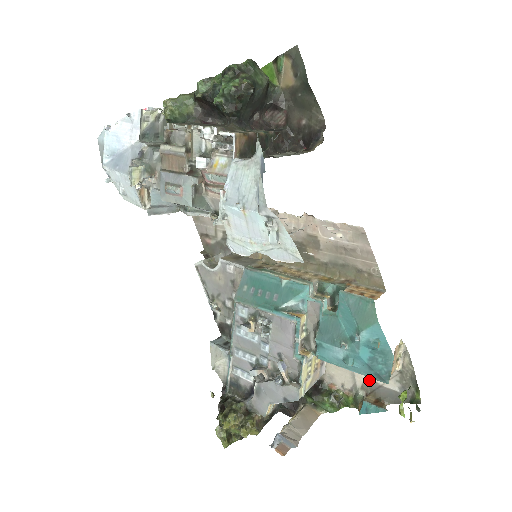
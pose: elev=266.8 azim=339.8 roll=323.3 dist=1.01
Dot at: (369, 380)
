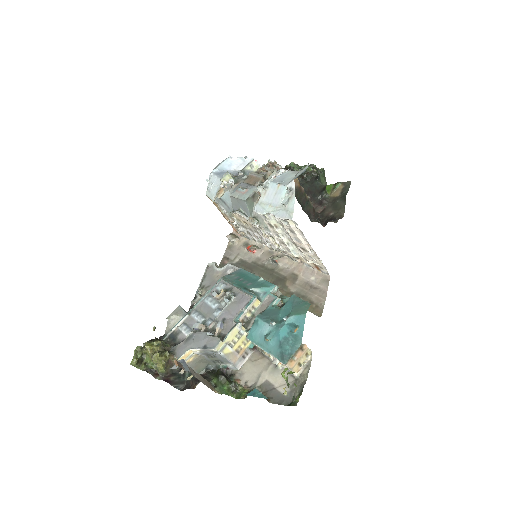
Dot at: (269, 382)
